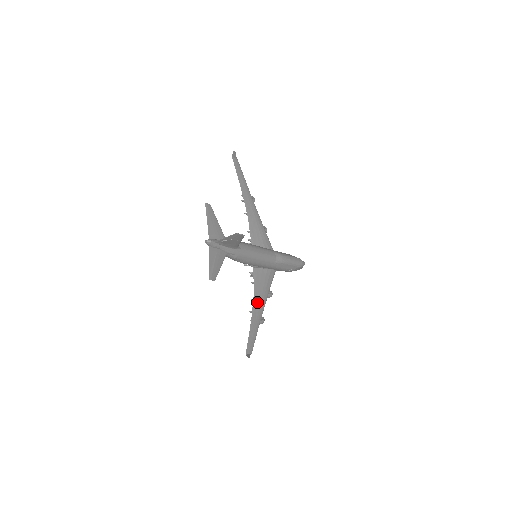
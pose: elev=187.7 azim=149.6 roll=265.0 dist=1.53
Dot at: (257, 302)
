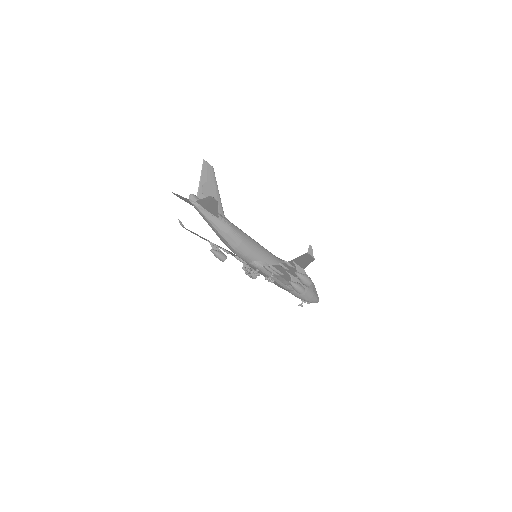
Dot at: (287, 266)
